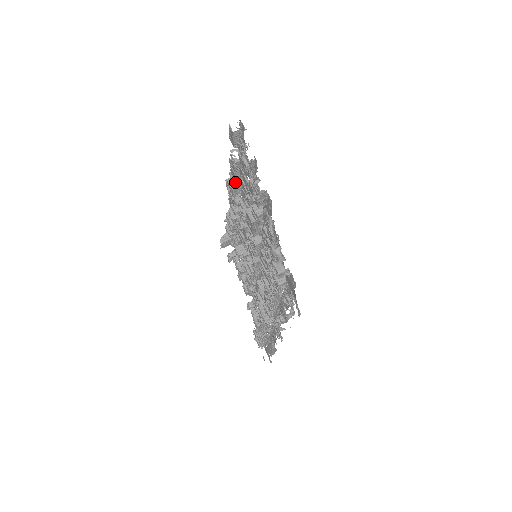
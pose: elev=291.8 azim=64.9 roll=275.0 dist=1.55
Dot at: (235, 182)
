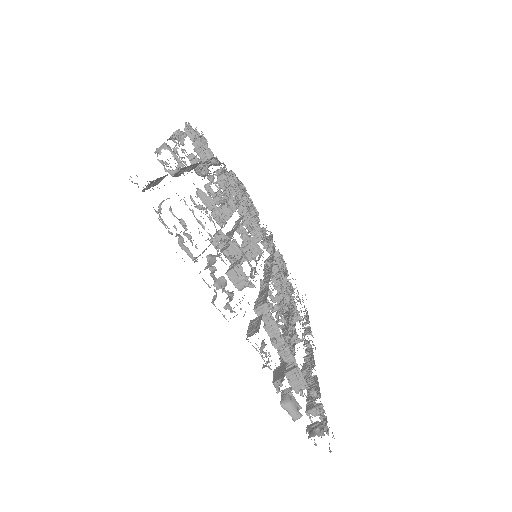
Dot at: occluded
